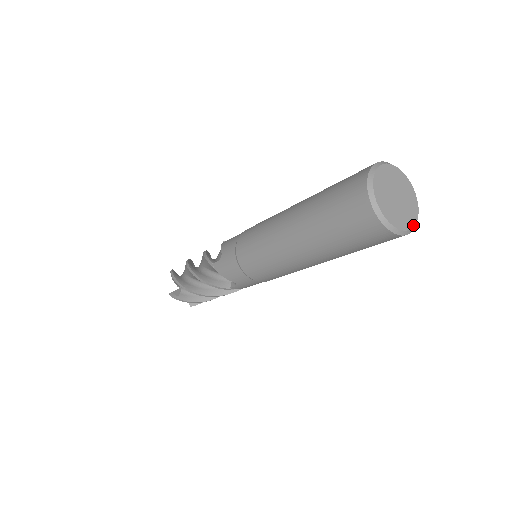
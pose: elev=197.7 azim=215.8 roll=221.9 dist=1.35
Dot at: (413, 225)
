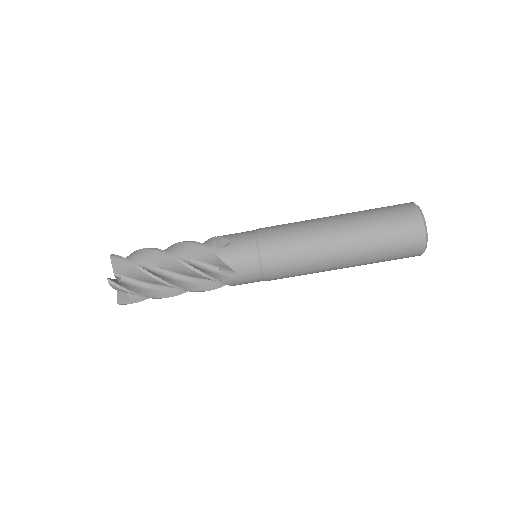
Dot at: (427, 236)
